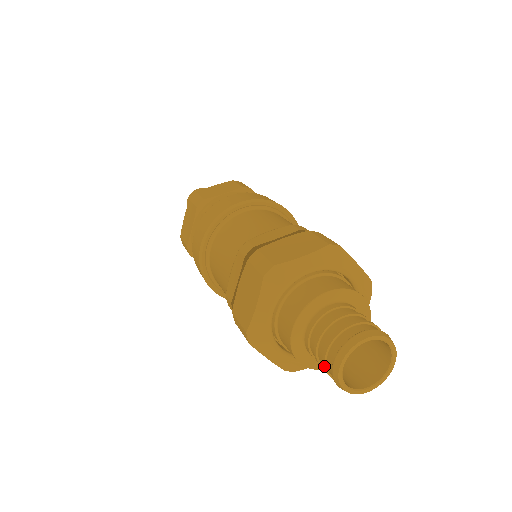
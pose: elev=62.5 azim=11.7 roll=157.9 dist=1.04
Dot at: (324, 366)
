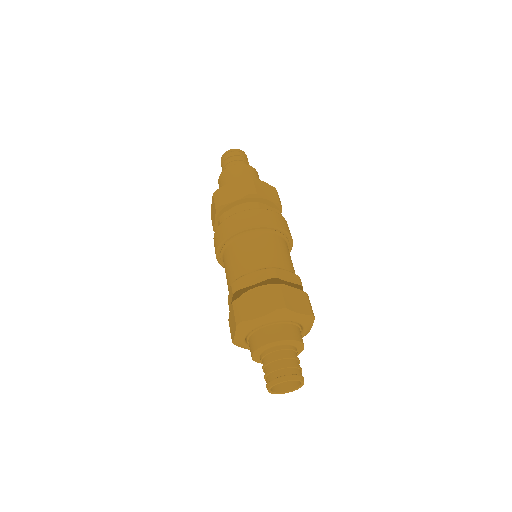
Dot at: (265, 380)
